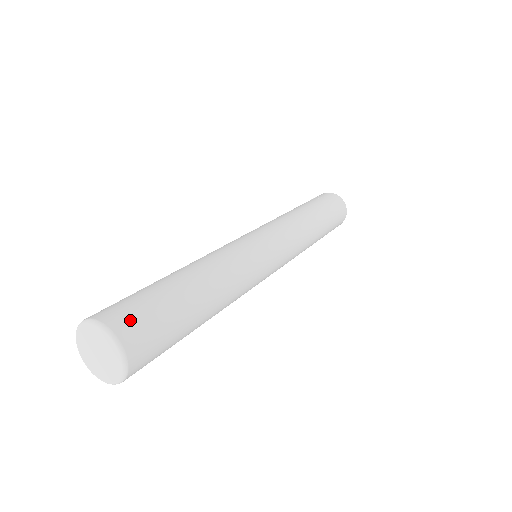
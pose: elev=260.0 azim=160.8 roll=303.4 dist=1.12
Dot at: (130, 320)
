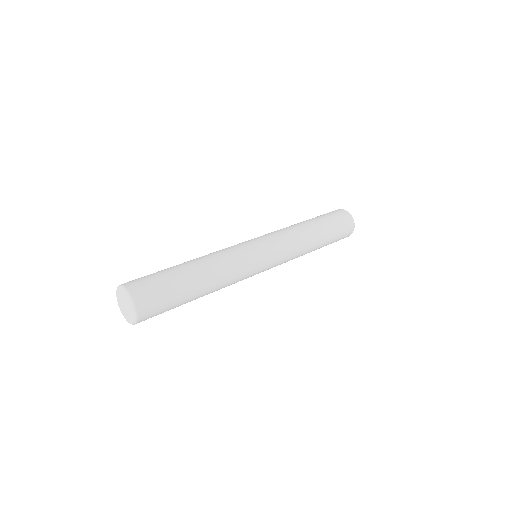
Dot at: (139, 283)
